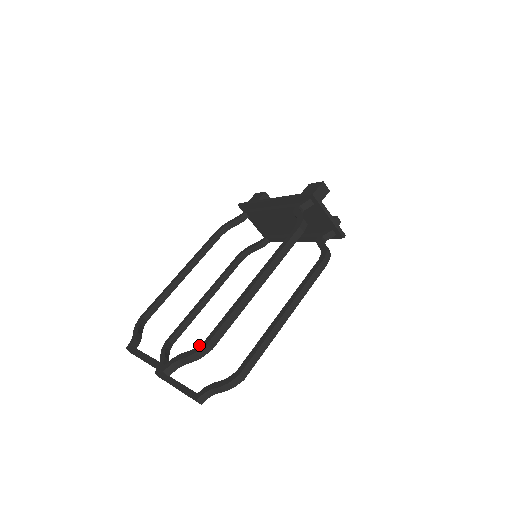
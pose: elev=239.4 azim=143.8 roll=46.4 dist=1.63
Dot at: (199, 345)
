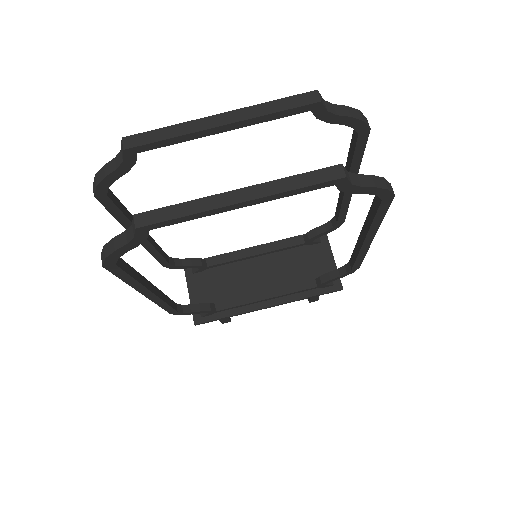
Dot at: occluded
